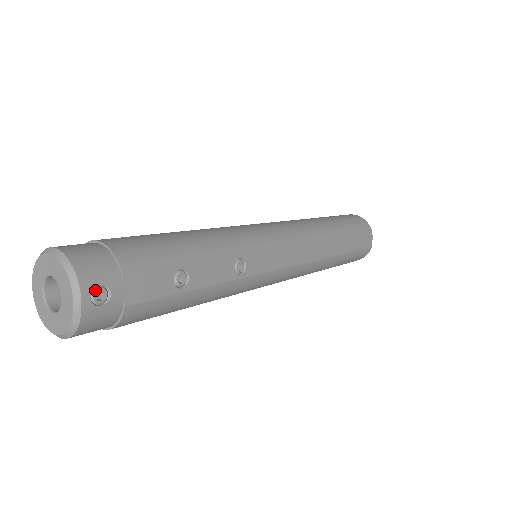
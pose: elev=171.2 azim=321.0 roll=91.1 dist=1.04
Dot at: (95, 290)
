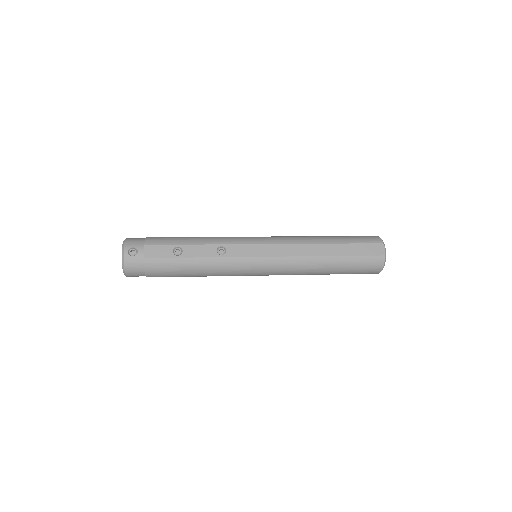
Dot at: (131, 249)
